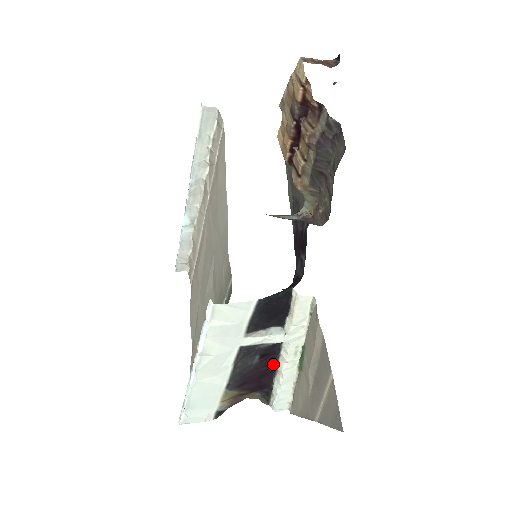
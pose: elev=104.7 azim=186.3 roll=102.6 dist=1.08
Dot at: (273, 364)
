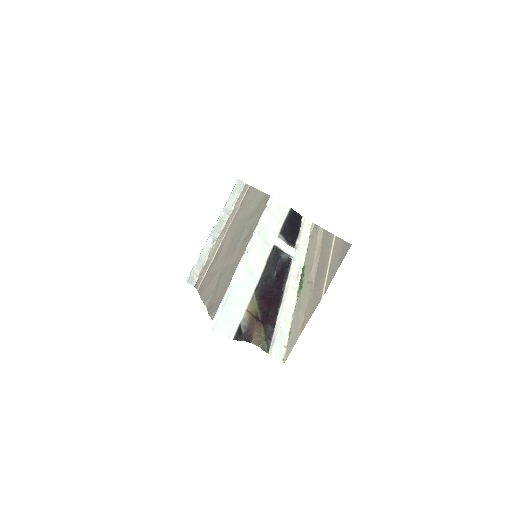
Dot at: (281, 290)
